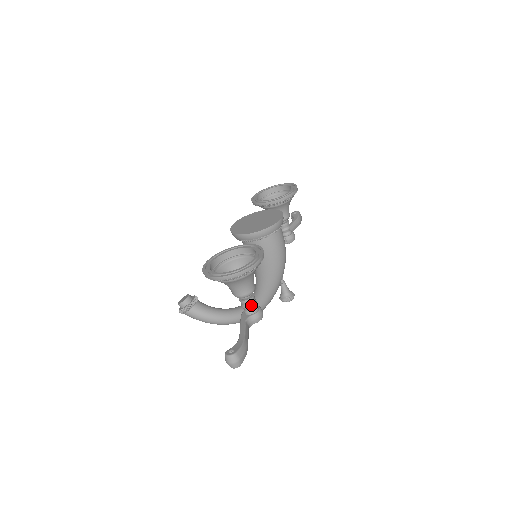
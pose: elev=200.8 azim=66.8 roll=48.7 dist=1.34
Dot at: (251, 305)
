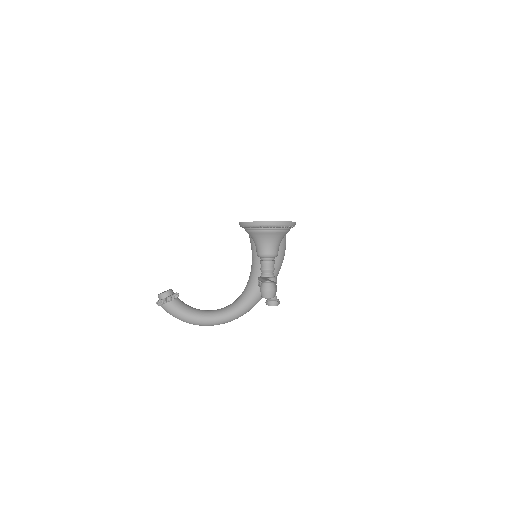
Dot at: (272, 268)
